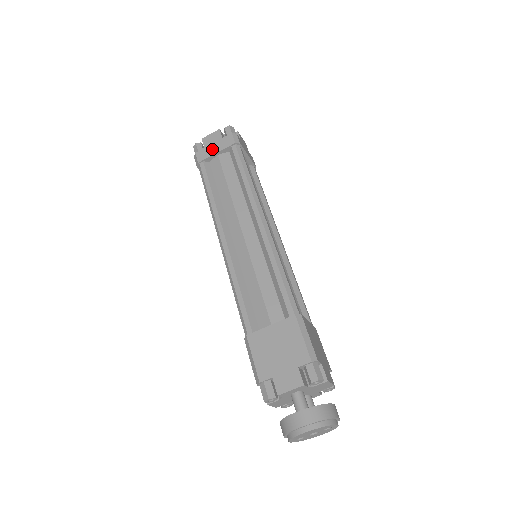
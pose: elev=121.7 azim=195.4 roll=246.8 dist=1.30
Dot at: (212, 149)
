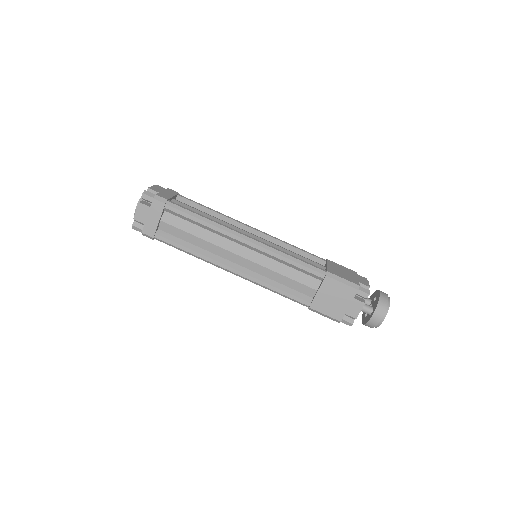
Dot at: (152, 221)
